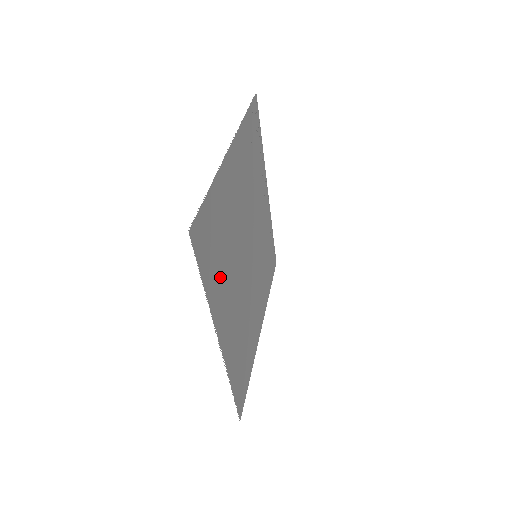
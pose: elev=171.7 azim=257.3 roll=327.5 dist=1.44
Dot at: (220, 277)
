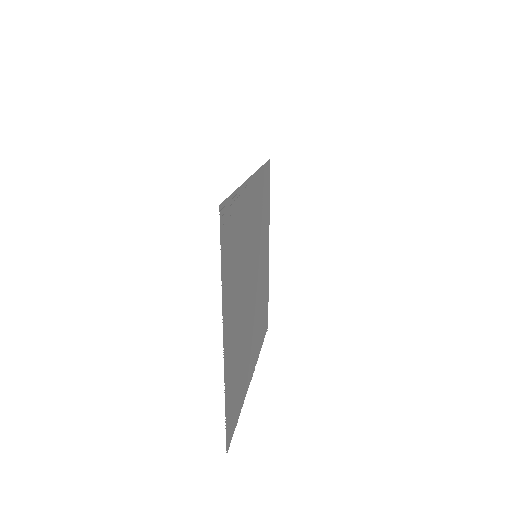
Dot at: (243, 378)
